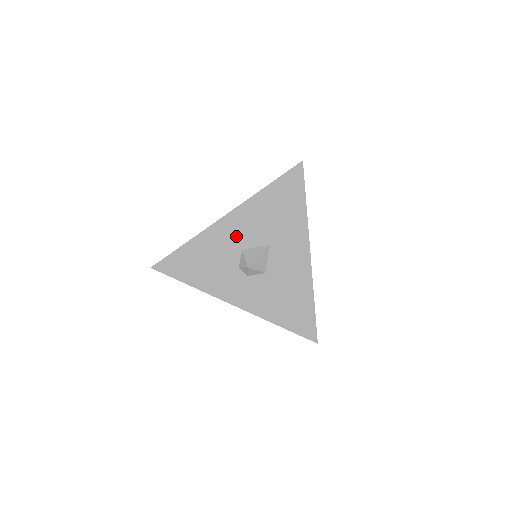
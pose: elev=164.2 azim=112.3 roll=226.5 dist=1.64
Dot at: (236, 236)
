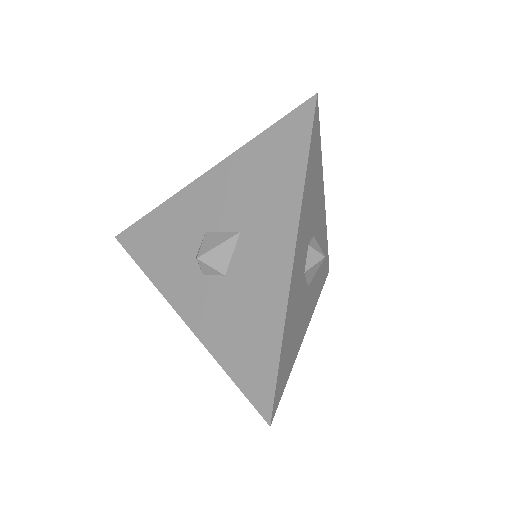
Dot at: (203, 210)
